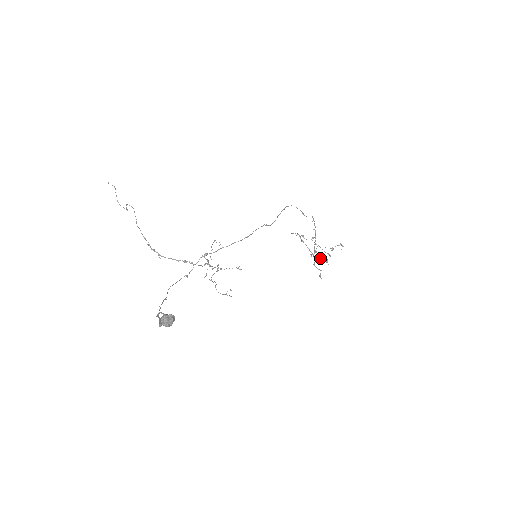
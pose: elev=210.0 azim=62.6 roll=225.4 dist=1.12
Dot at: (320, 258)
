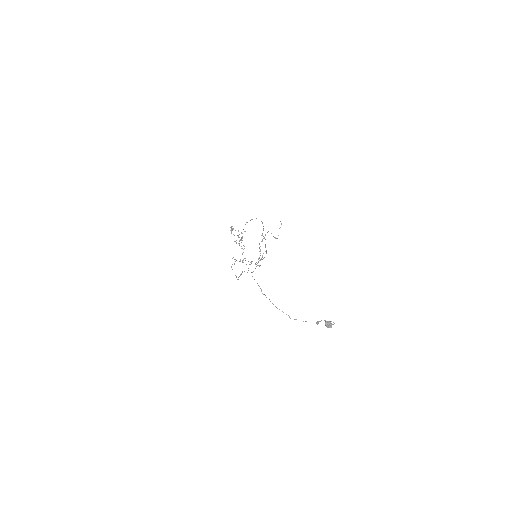
Dot at: occluded
